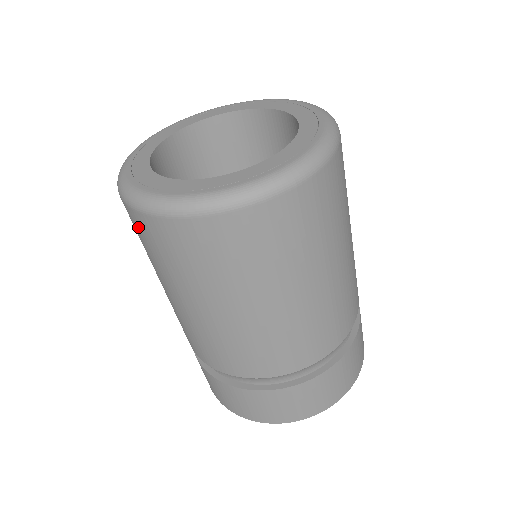
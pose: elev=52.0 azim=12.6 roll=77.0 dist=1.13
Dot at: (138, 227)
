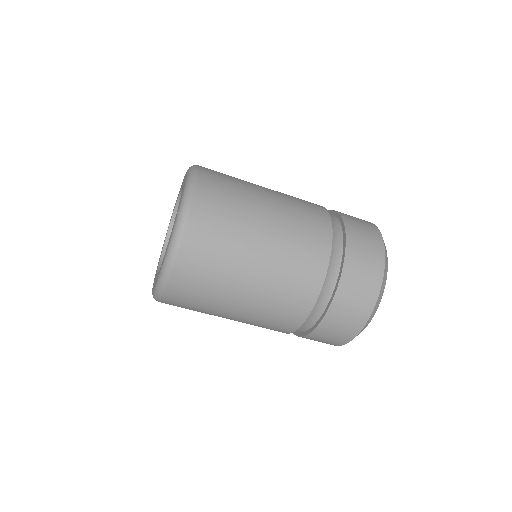
Dot at: occluded
